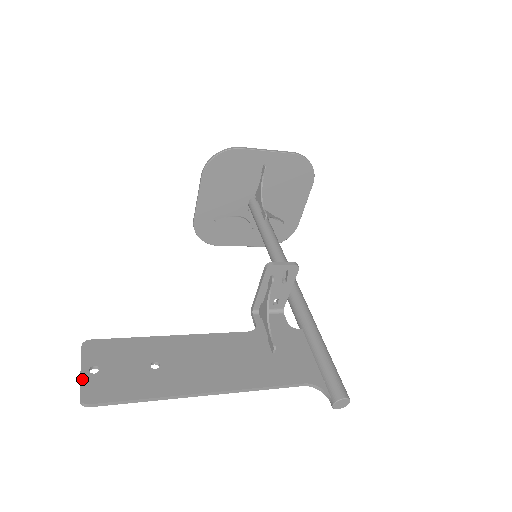
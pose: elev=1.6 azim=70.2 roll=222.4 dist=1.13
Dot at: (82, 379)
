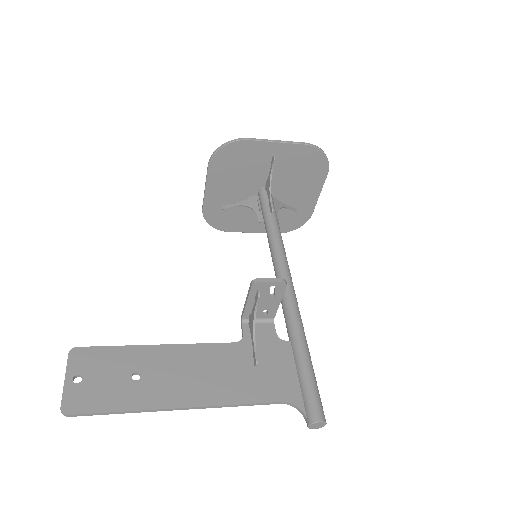
Dot at: (65, 388)
